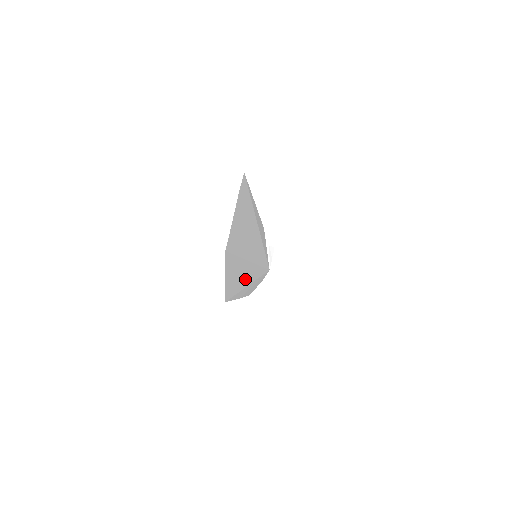
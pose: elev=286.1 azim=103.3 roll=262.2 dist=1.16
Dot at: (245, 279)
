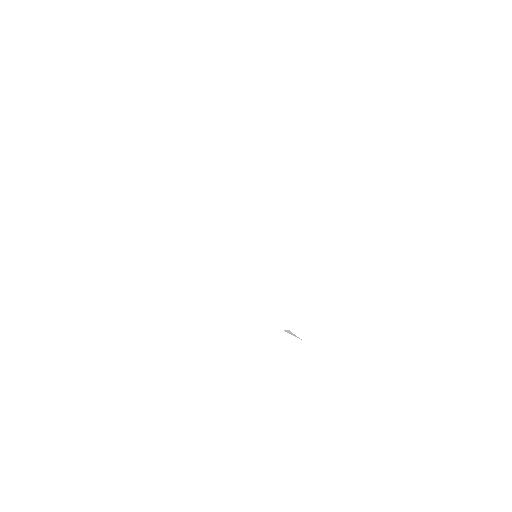
Dot at: occluded
